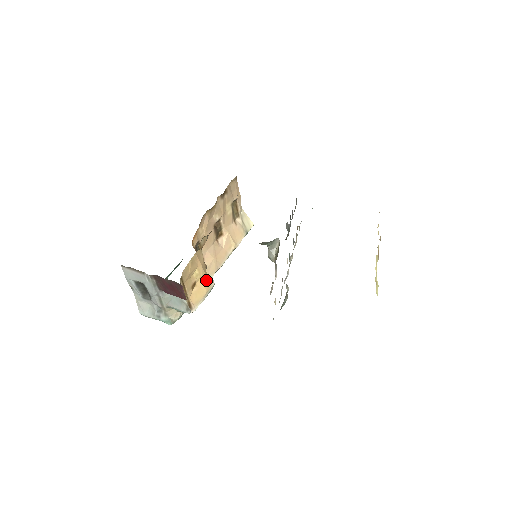
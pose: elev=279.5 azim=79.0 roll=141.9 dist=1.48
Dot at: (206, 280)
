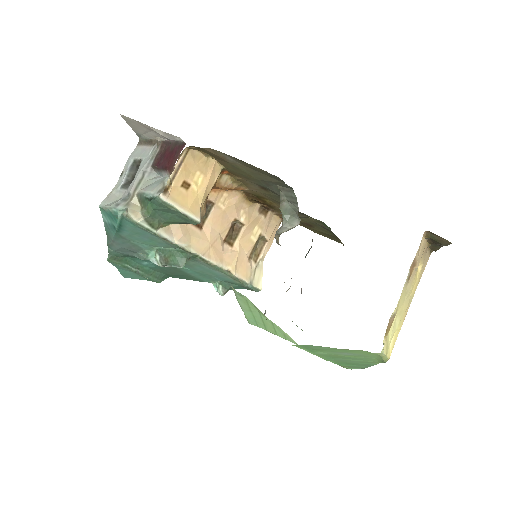
Dot at: (198, 203)
